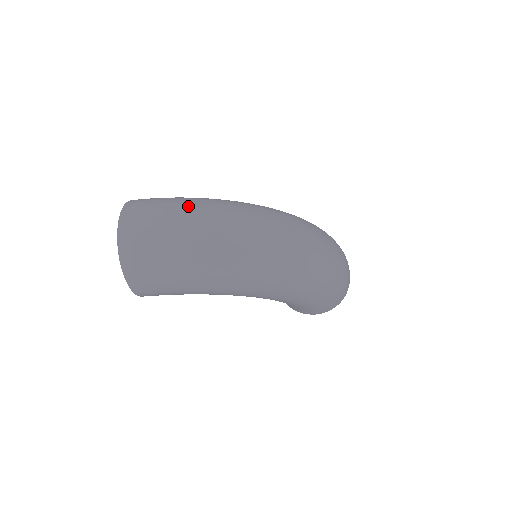
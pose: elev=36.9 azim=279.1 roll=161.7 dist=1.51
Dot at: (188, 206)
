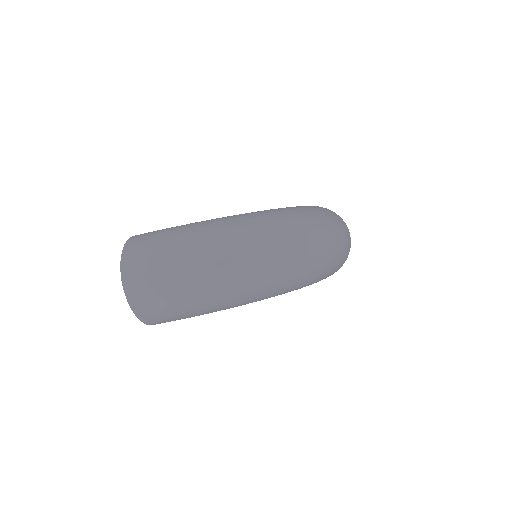
Dot at: (182, 247)
